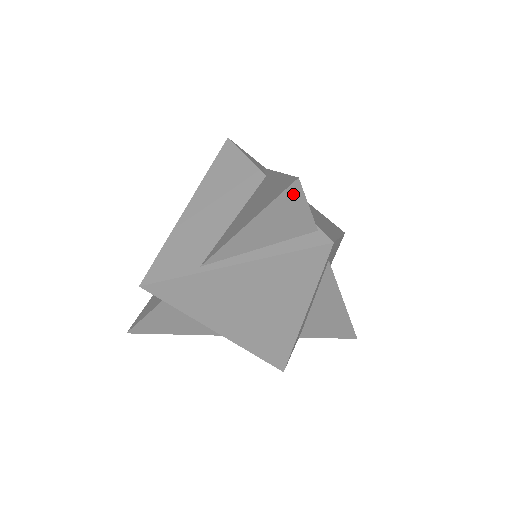
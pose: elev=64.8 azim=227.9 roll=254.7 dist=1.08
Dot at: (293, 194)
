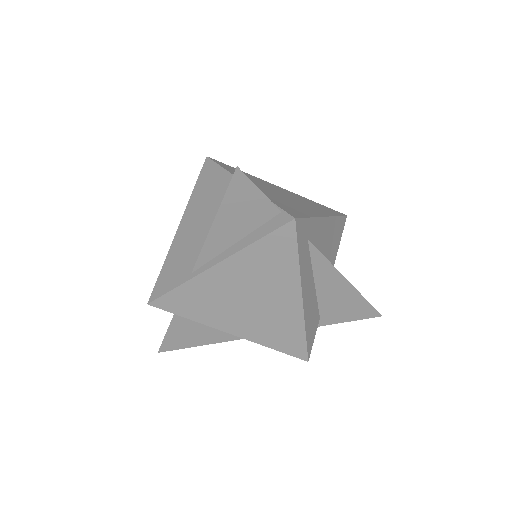
Dot at: (240, 183)
